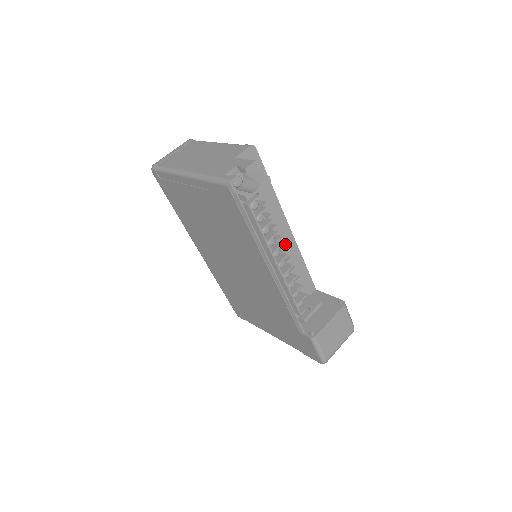
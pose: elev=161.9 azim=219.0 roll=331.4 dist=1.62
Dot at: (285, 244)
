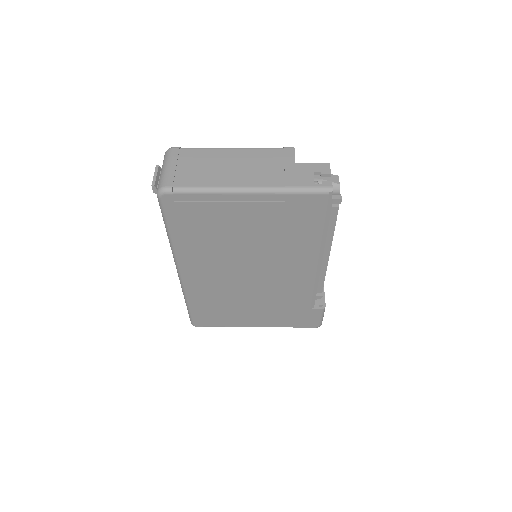
Dot at: occluded
